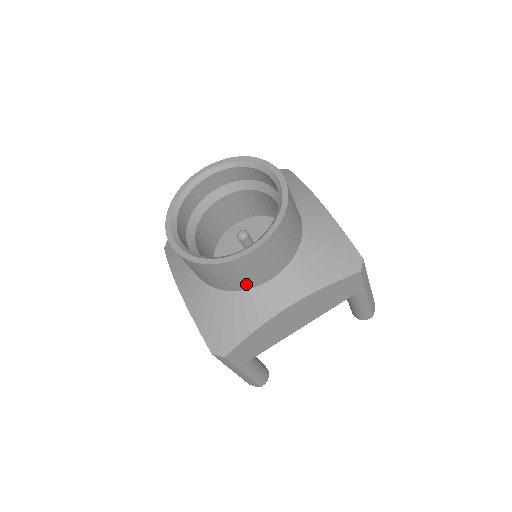
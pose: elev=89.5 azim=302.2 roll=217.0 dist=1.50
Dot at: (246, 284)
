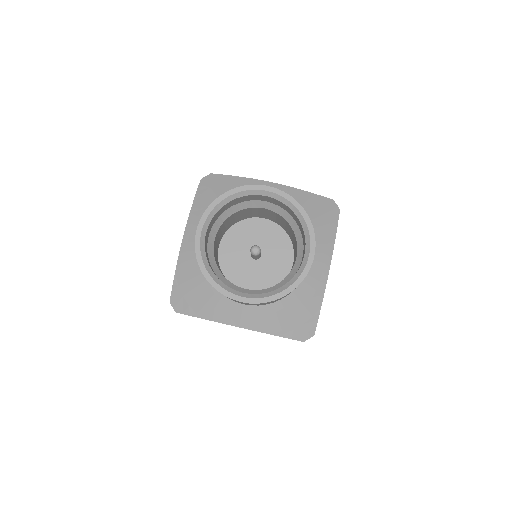
Dot at: occluded
